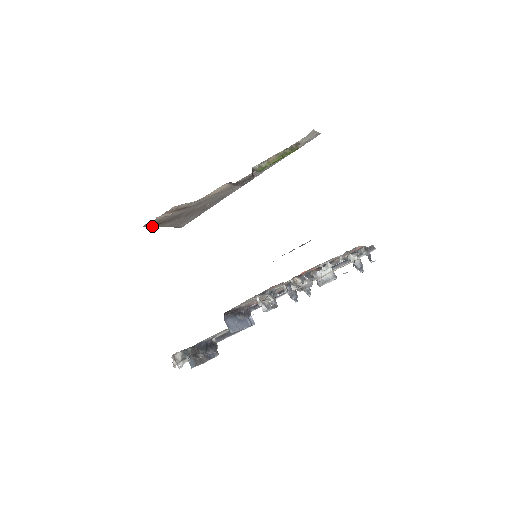
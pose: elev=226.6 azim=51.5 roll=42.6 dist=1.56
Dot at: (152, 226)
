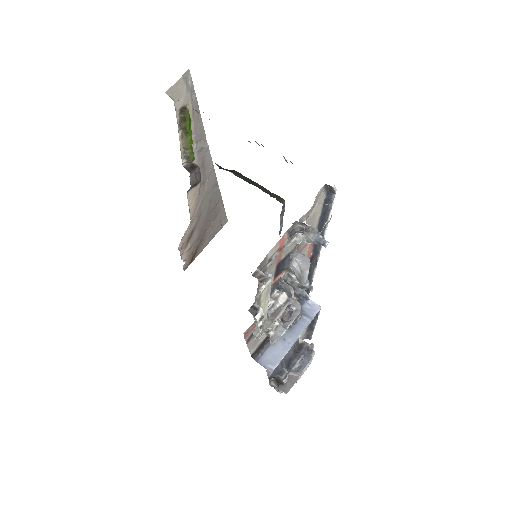
Dot at: (194, 258)
